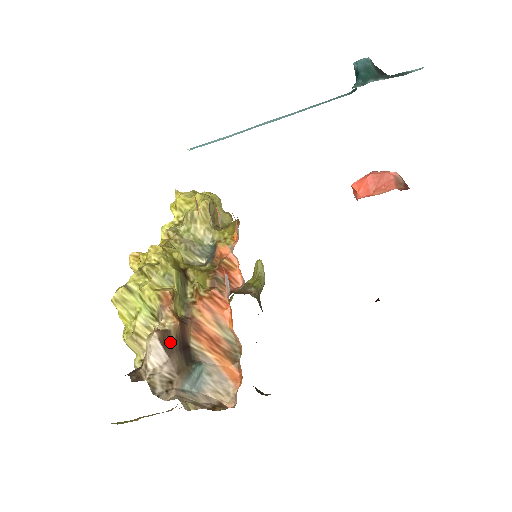
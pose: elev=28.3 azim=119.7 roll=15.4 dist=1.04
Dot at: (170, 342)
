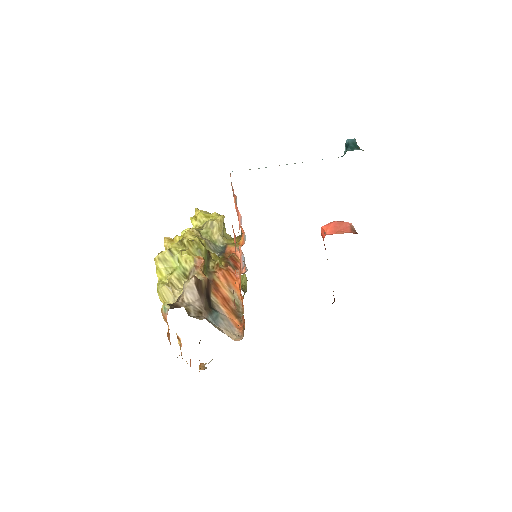
Dot at: (201, 288)
